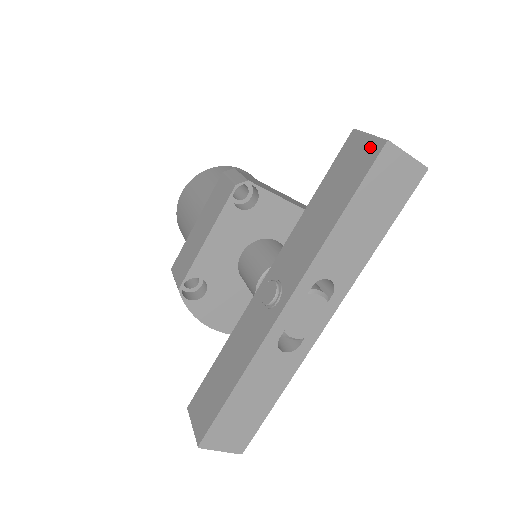
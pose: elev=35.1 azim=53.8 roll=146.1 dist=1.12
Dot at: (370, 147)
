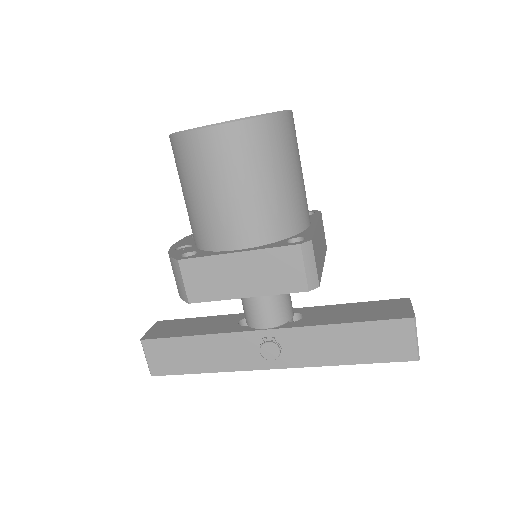
Dot at: (409, 350)
